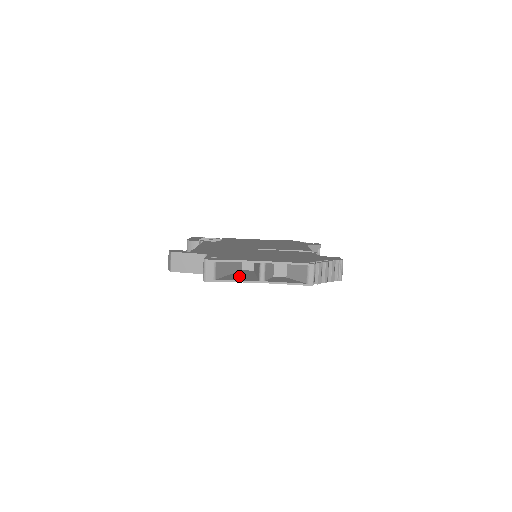
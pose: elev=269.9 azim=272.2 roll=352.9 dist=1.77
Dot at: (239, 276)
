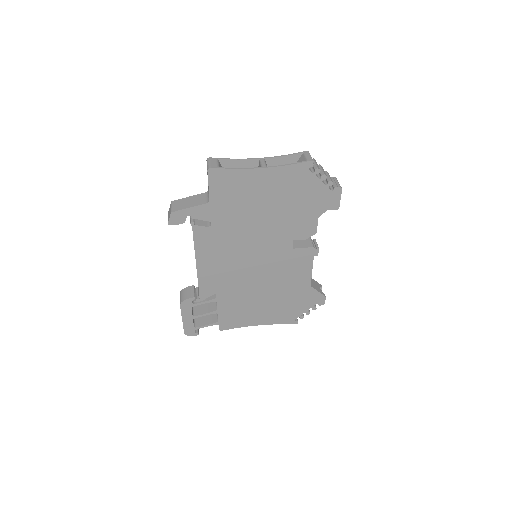
Dot at: (242, 187)
